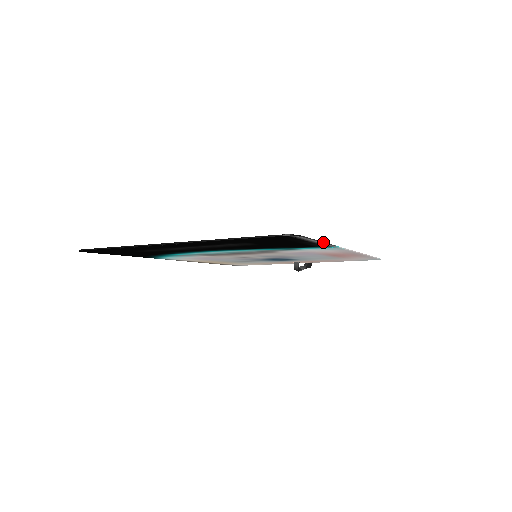
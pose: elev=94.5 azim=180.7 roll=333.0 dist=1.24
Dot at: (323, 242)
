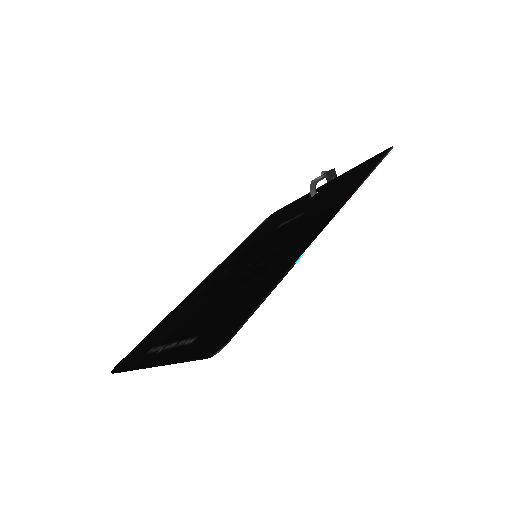
Dot at: (270, 292)
